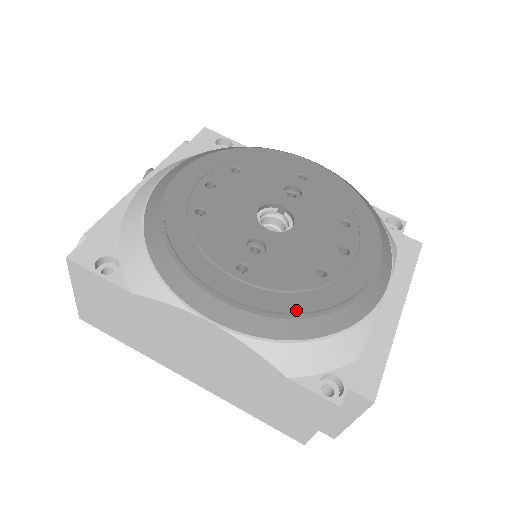
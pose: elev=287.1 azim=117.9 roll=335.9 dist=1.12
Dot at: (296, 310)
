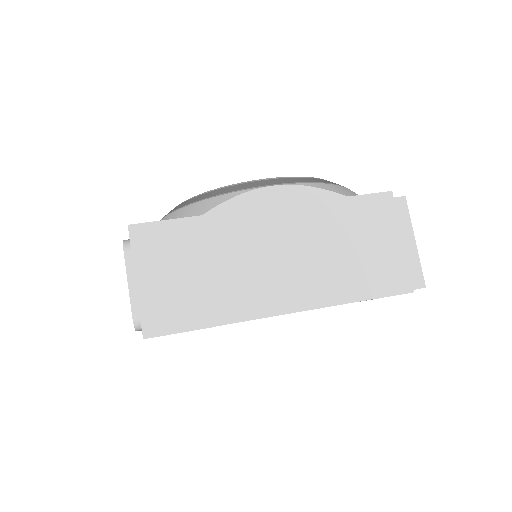
Dot at: occluded
